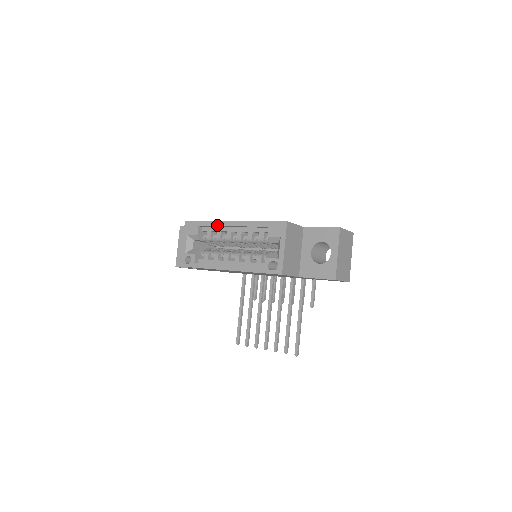
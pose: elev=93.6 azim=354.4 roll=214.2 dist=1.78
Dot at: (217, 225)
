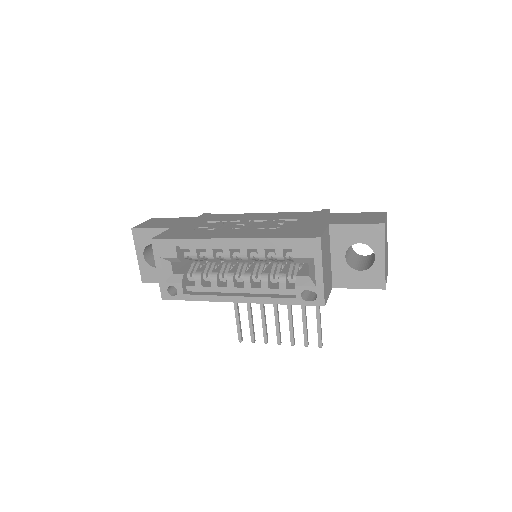
Dot at: (207, 244)
